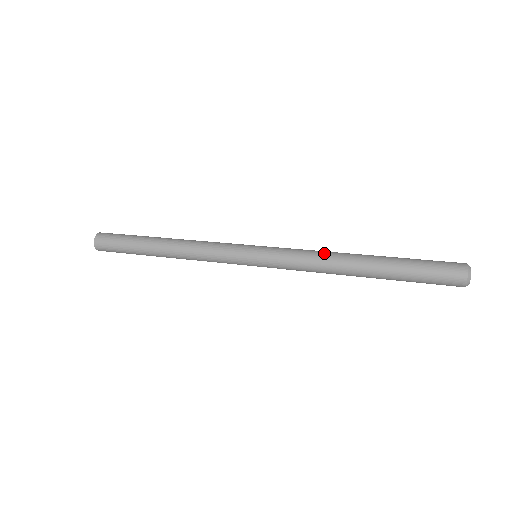
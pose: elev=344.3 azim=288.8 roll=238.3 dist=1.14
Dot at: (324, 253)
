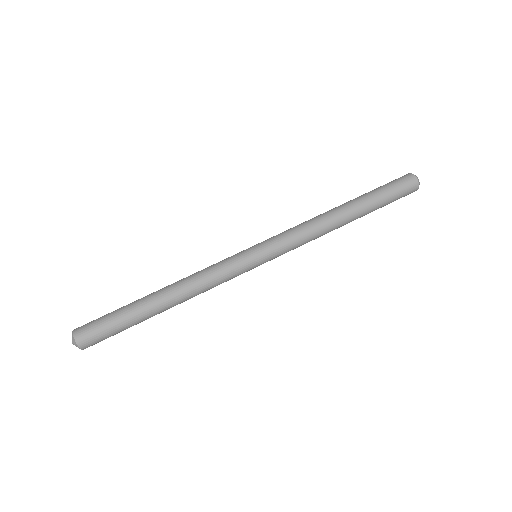
Dot at: (320, 235)
